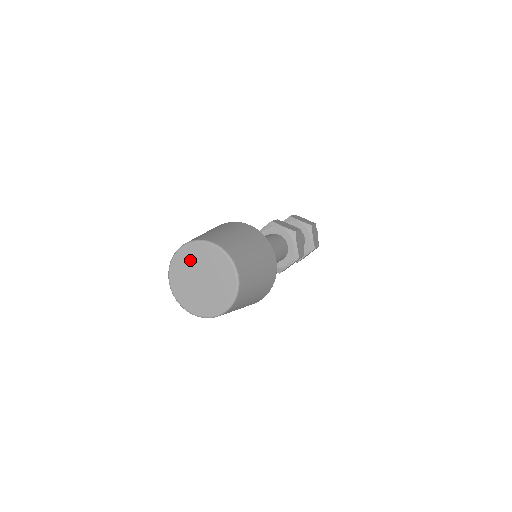
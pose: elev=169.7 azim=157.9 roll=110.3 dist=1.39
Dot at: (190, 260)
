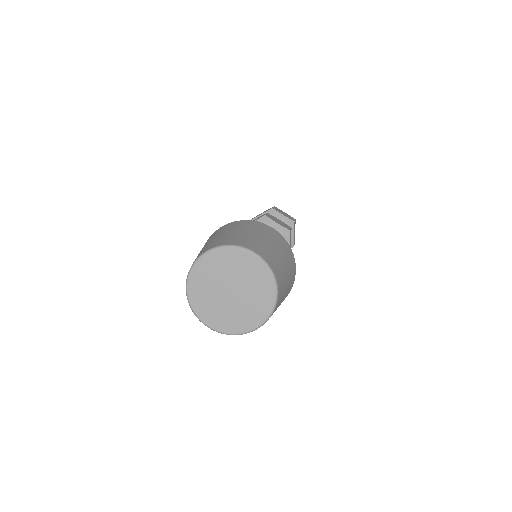
Dot at: (220, 267)
